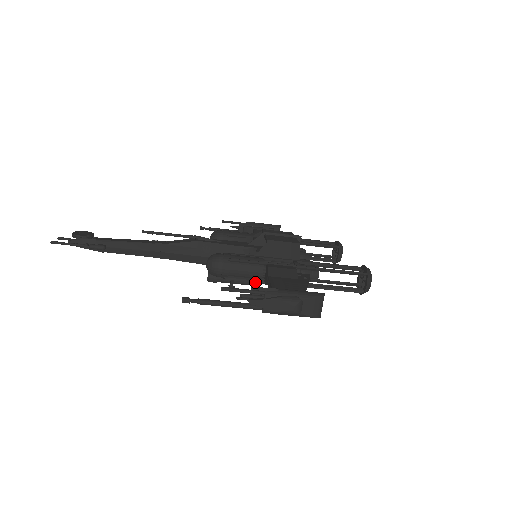
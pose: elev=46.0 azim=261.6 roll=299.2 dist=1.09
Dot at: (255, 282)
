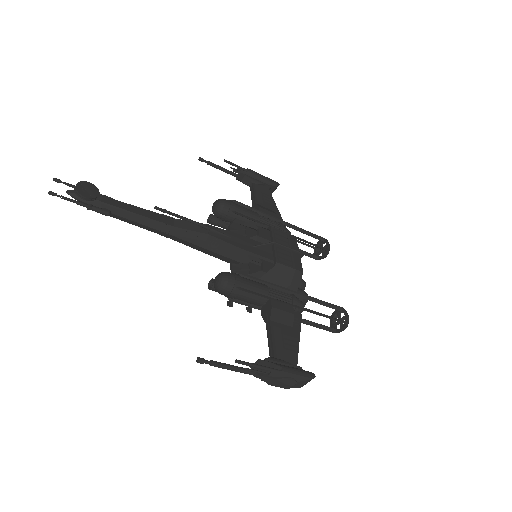
Dot at: occluded
